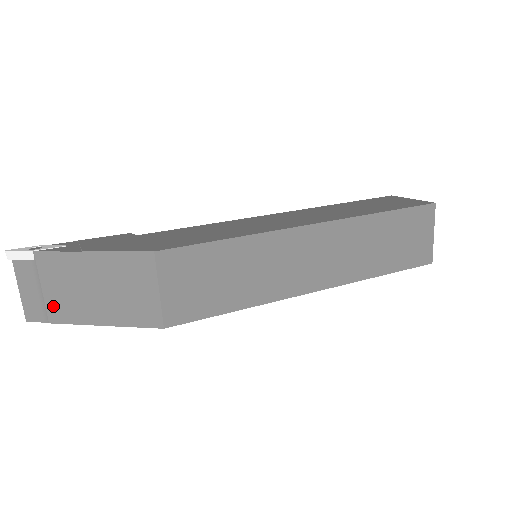
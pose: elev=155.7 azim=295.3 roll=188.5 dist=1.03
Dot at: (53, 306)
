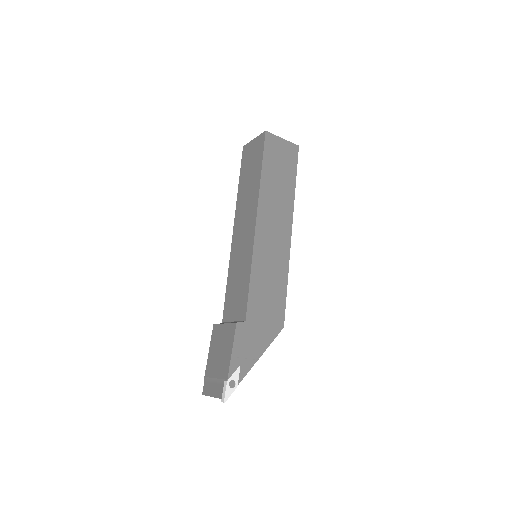
Dot at: occluded
